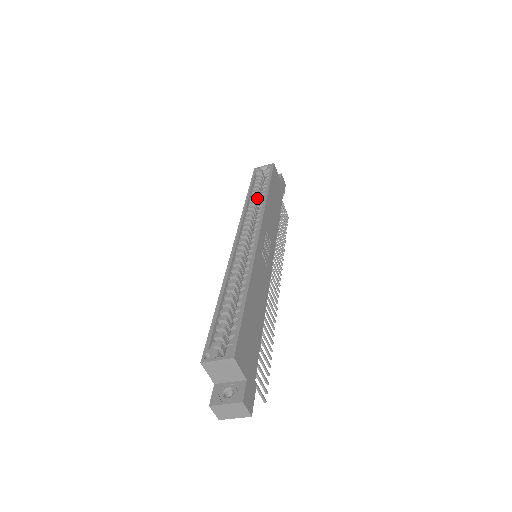
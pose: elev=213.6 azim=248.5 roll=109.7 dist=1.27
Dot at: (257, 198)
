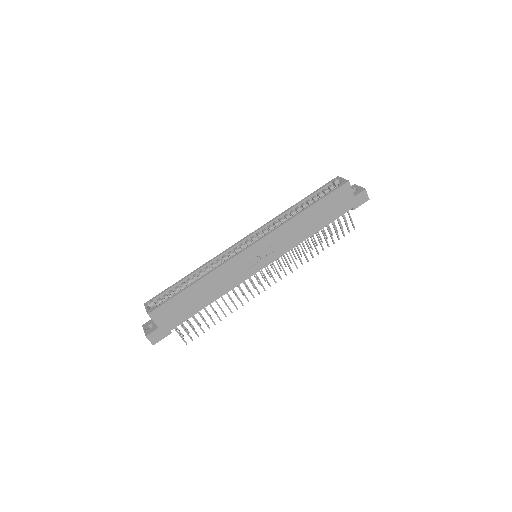
Dot at: occluded
